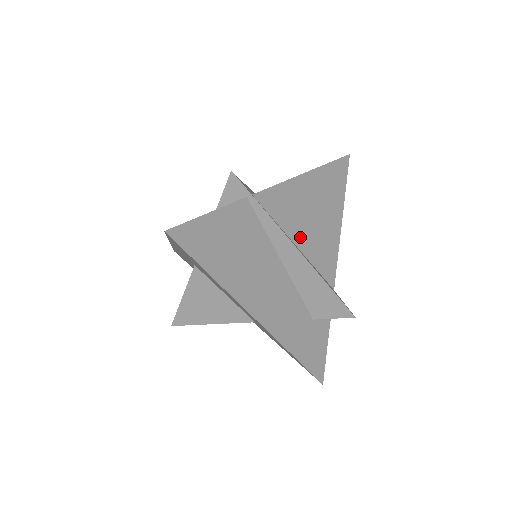
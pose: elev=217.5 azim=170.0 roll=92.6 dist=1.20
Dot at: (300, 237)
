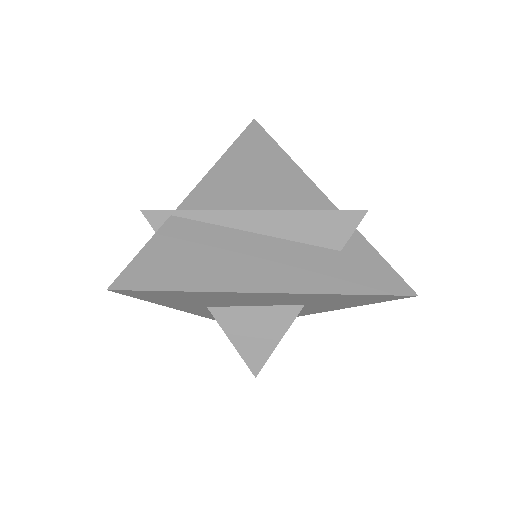
Dot at: (257, 203)
